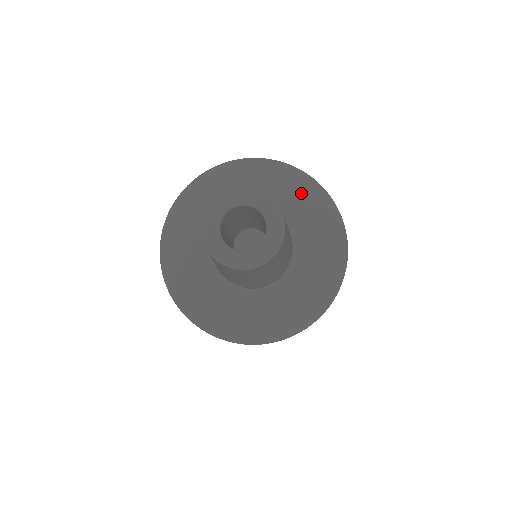
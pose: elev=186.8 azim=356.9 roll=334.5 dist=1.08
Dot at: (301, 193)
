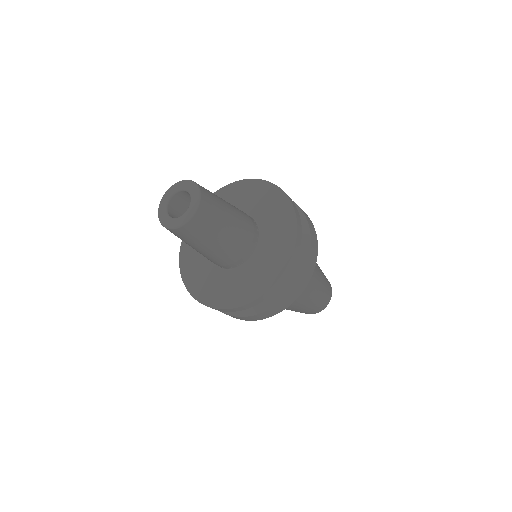
Dot at: (255, 192)
